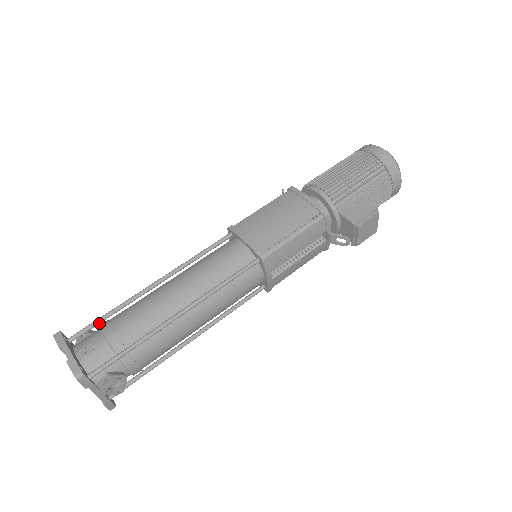
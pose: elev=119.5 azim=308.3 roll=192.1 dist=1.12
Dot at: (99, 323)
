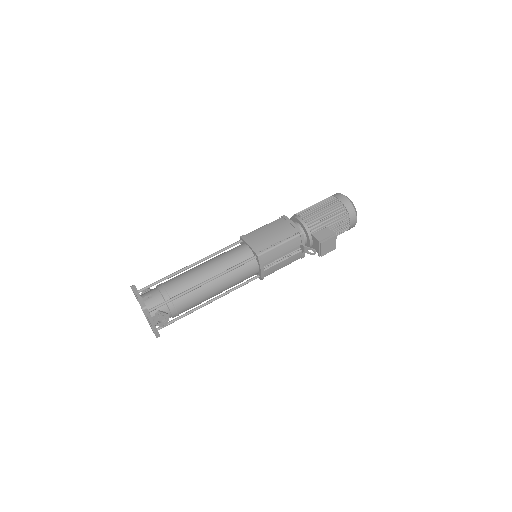
Dot at: occluded
